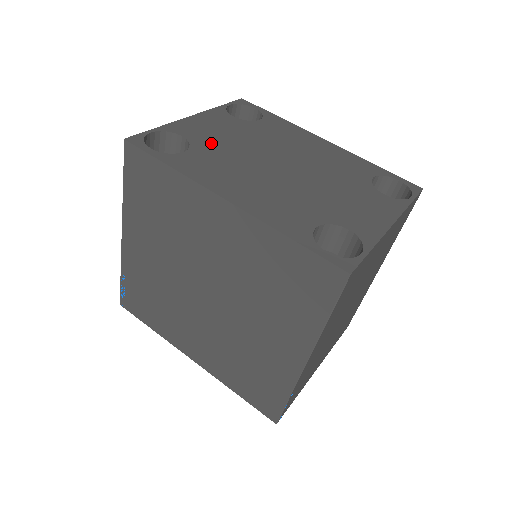
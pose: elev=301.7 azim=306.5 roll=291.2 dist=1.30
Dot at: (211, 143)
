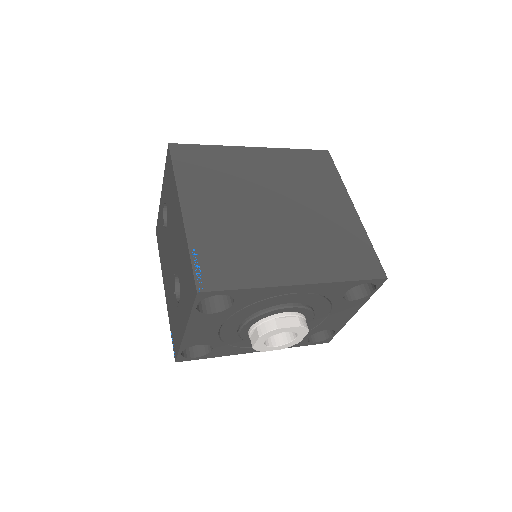
Dot at: occluded
